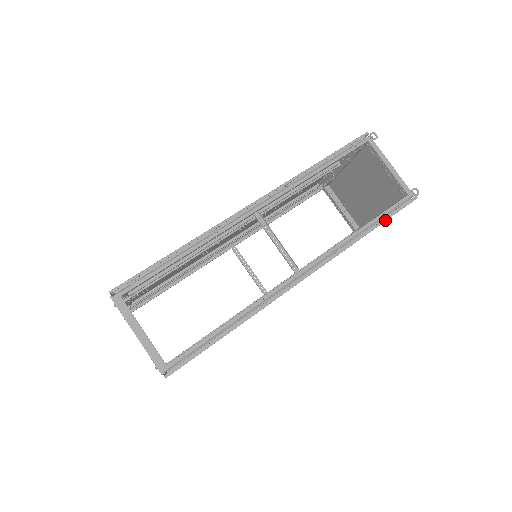
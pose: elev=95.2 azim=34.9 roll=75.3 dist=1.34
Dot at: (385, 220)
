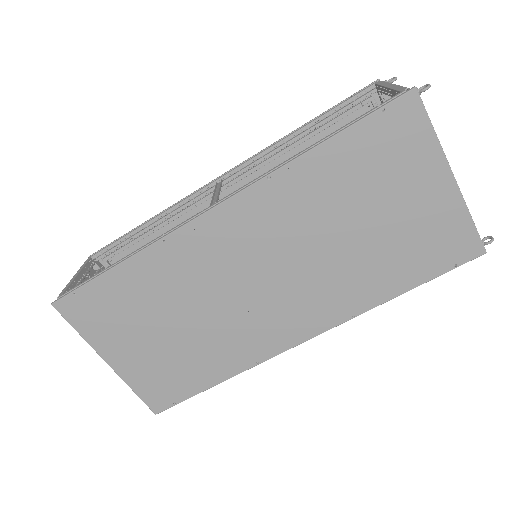
Dot at: (347, 127)
